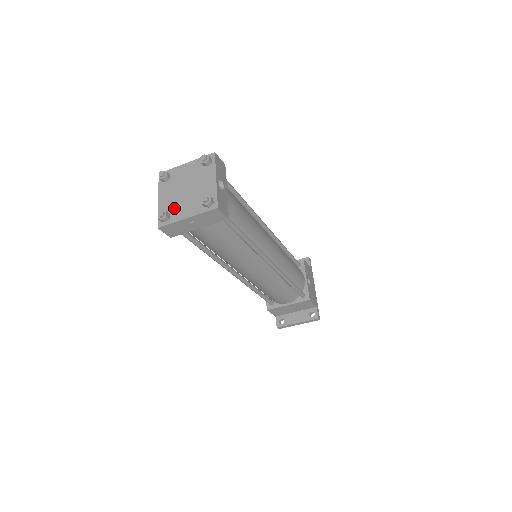
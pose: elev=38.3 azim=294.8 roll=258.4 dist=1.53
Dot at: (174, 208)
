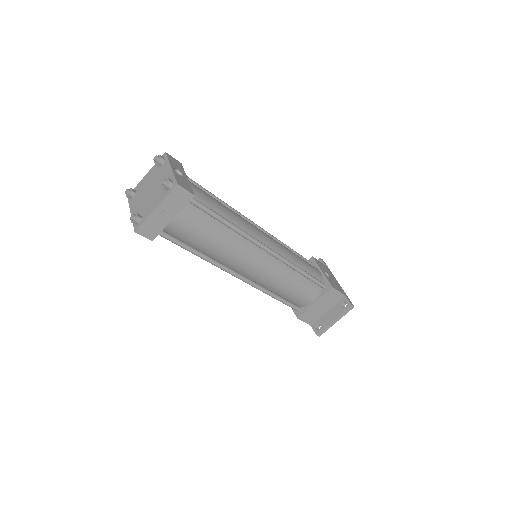
Dot at: (144, 209)
